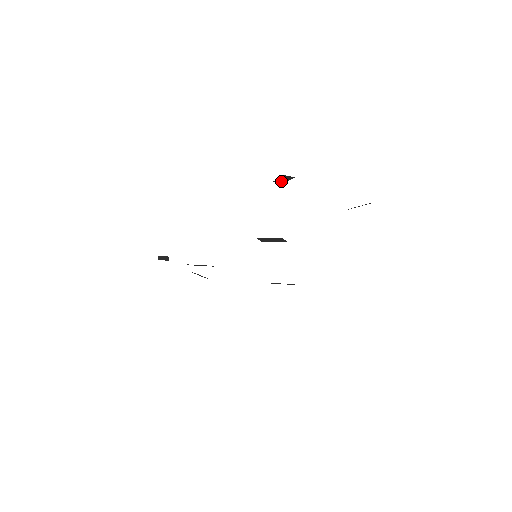
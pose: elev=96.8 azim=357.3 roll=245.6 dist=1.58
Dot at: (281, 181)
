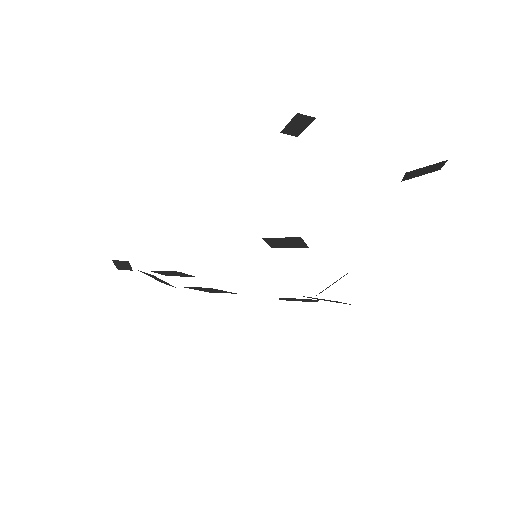
Dot at: (293, 131)
